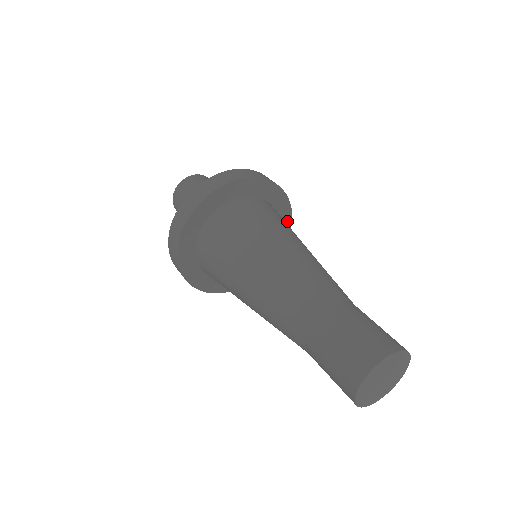
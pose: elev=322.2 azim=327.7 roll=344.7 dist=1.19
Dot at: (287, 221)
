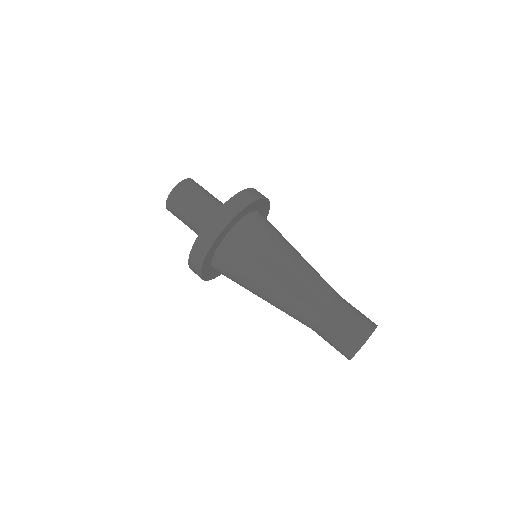
Dot at: occluded
